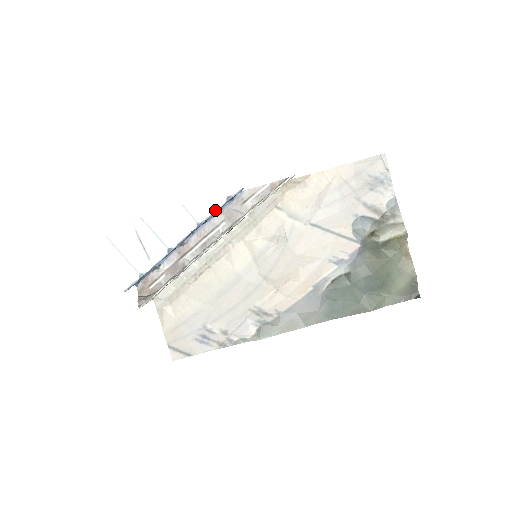
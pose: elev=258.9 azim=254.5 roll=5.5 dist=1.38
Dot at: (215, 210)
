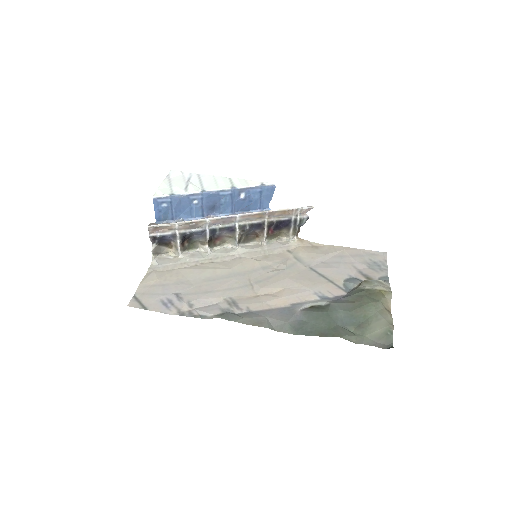
Dot at: (250, 186)
